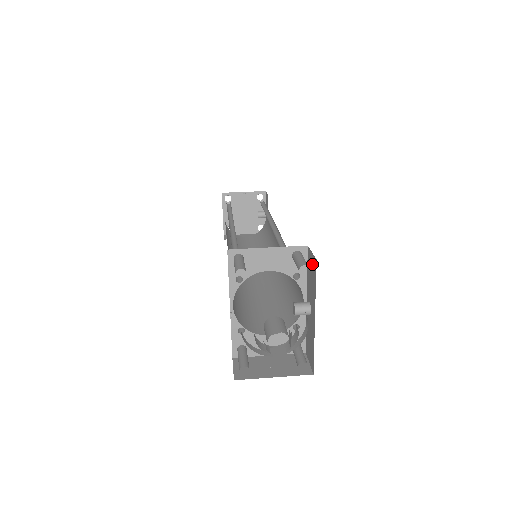
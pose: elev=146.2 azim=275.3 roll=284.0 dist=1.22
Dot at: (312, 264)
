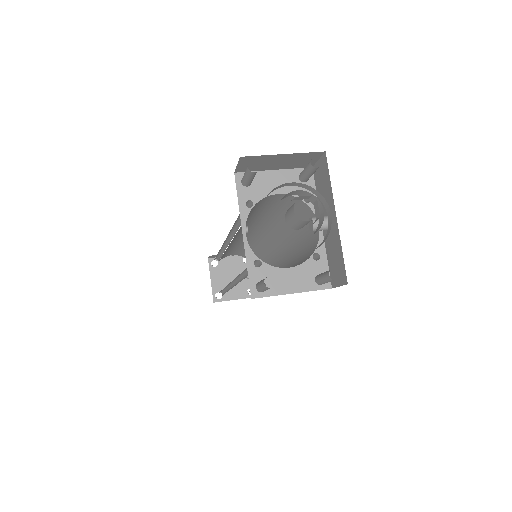
Dot at: (321, 169)
